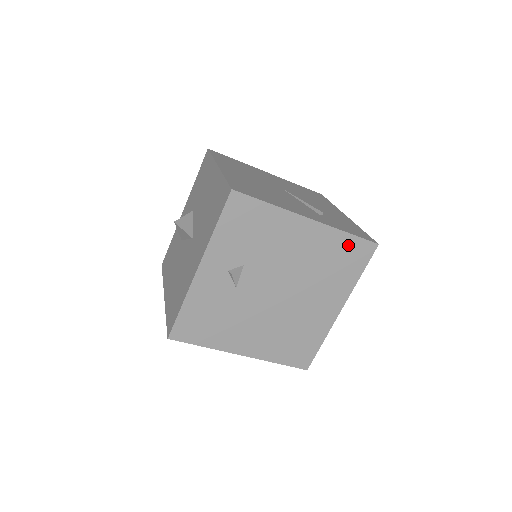
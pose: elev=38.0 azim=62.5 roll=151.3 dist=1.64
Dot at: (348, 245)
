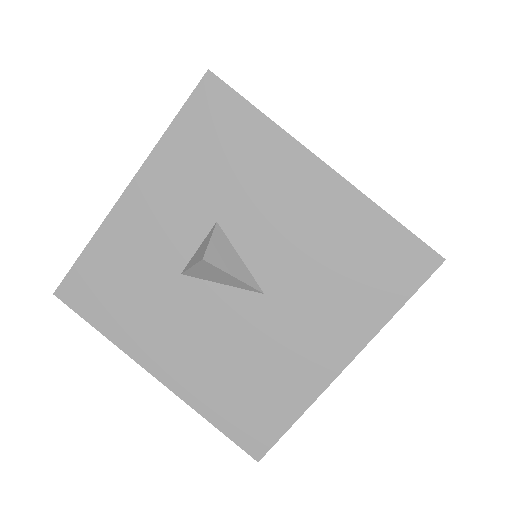
Dot at: occluded
